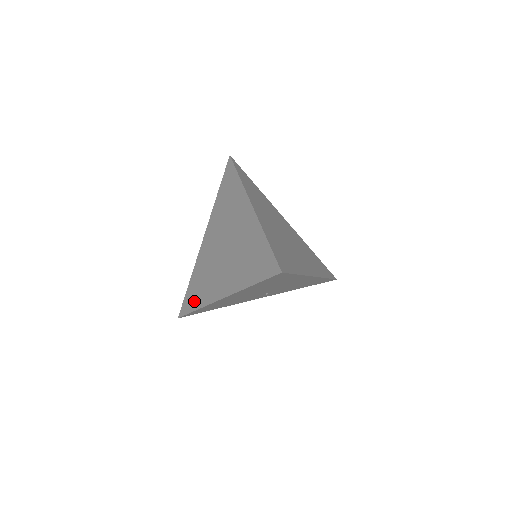
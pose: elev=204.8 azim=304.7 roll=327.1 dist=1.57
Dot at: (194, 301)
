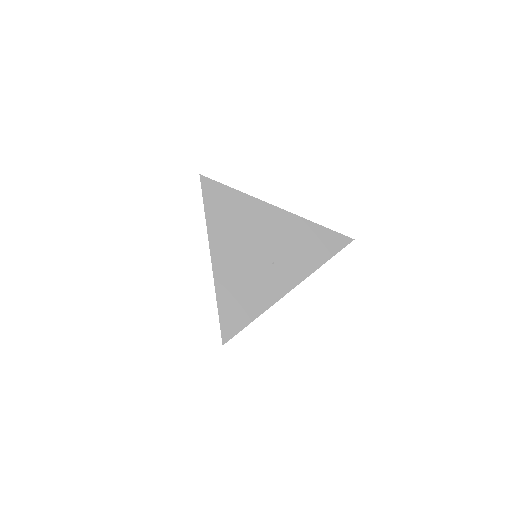
Dot at: occluded
